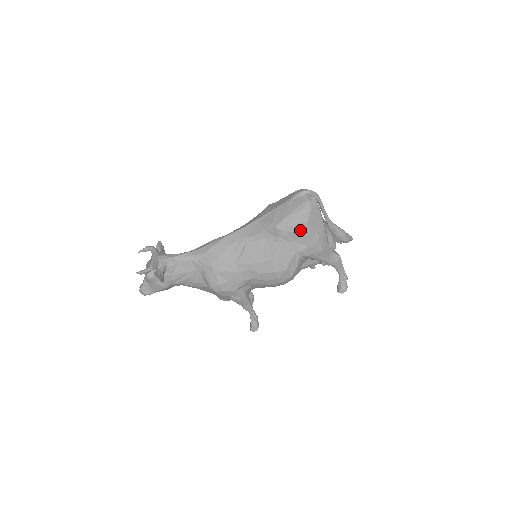
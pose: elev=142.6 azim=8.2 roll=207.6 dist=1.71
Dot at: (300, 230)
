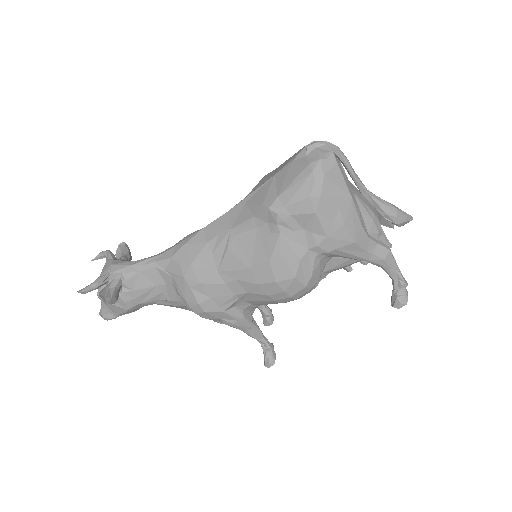
Dot at: (309, 210)
